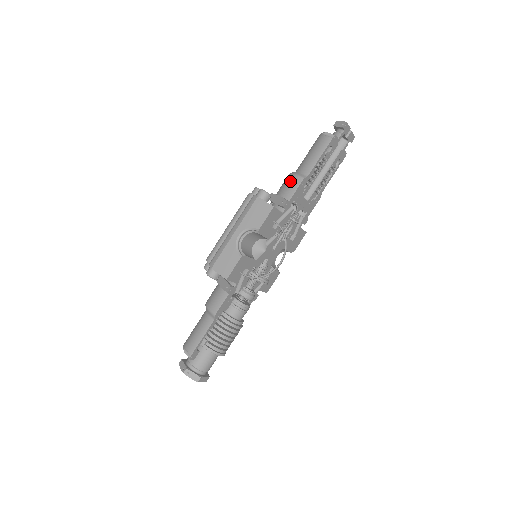
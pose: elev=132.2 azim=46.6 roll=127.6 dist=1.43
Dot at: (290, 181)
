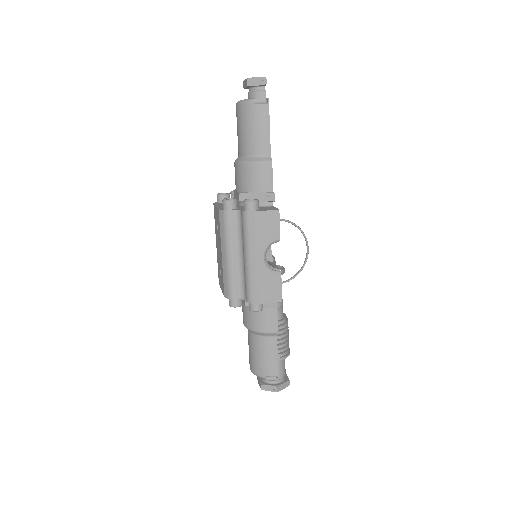
Dot at: (258, 172)
